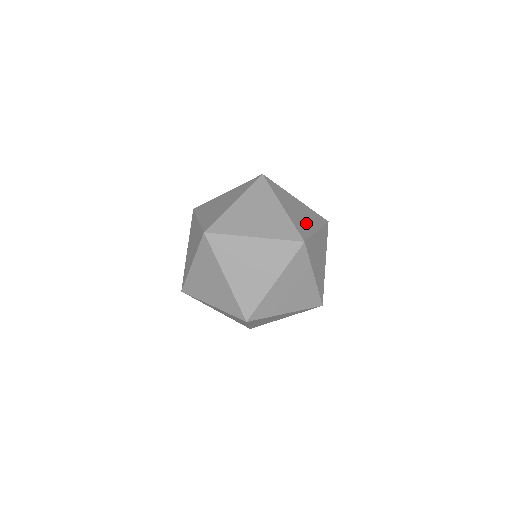
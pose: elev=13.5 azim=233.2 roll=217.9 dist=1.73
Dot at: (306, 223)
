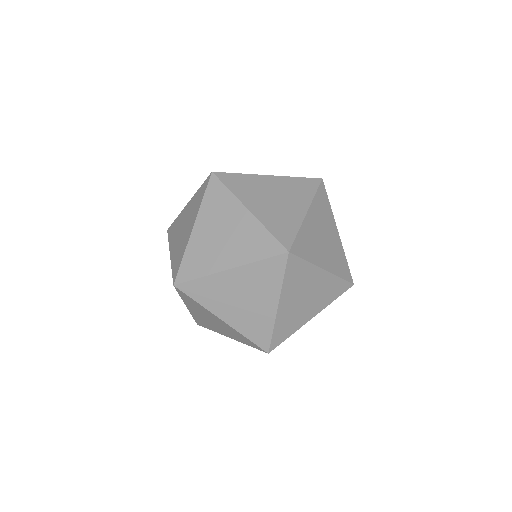
Dot at: occluded
